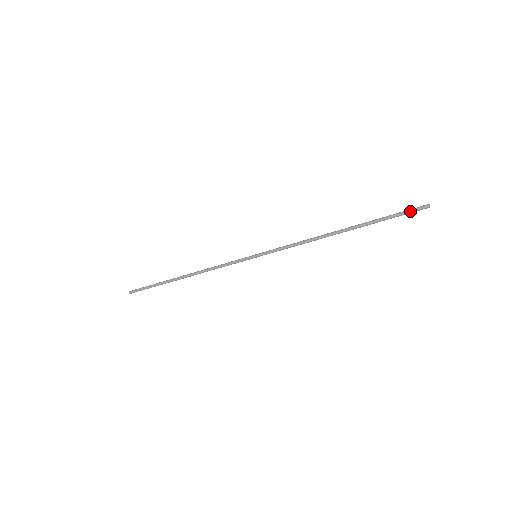
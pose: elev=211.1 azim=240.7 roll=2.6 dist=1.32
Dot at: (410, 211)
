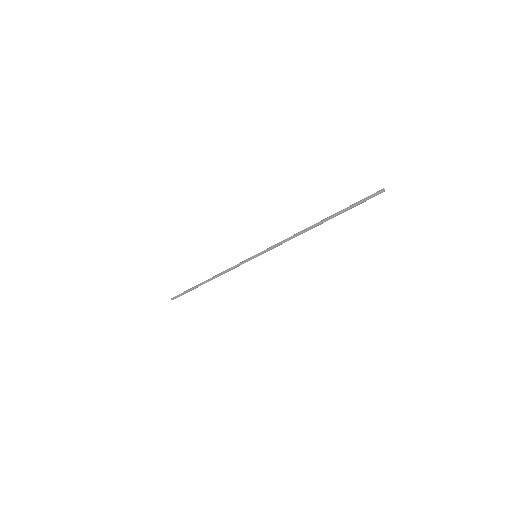
Dot at: (368, 198)
